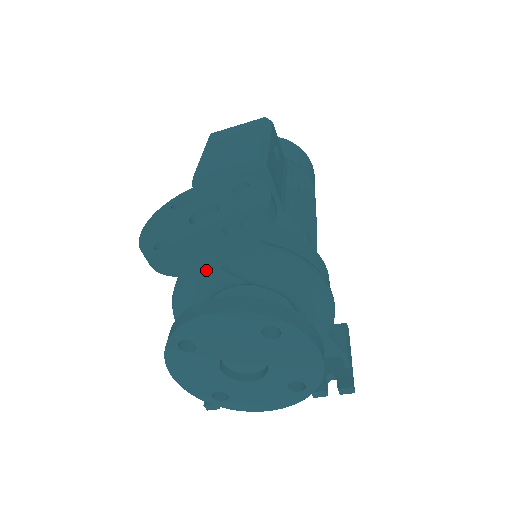
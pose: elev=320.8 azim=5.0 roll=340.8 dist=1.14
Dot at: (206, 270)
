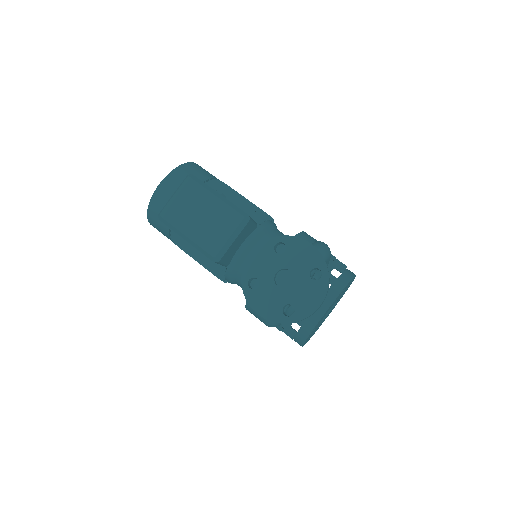
Dot at: occluded
